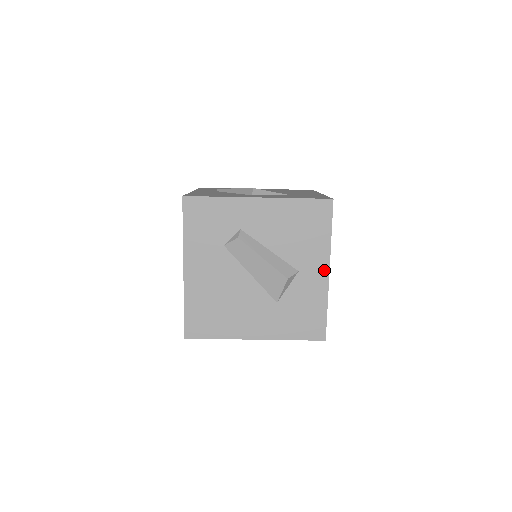
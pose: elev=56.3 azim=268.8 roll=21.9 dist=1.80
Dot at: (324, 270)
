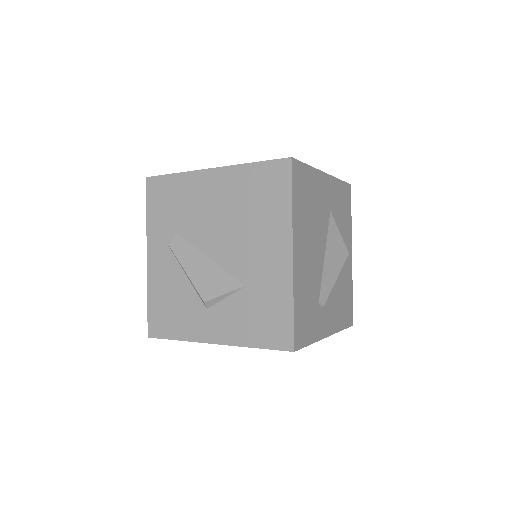
Dot at: occluded
